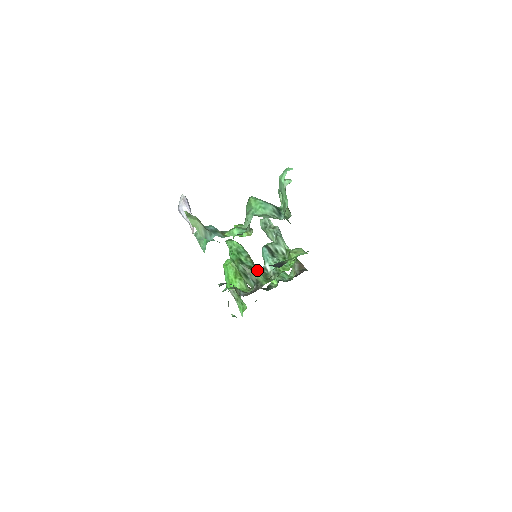
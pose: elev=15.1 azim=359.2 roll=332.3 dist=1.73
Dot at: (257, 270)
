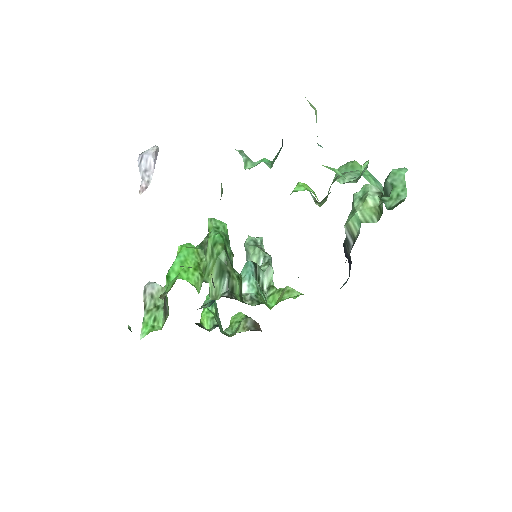
Dot at: (239, 277)
